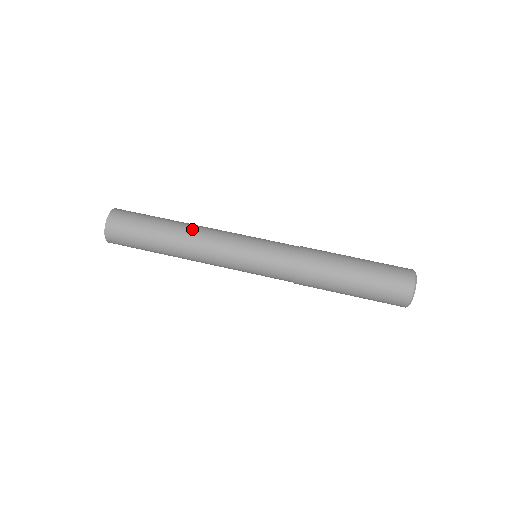
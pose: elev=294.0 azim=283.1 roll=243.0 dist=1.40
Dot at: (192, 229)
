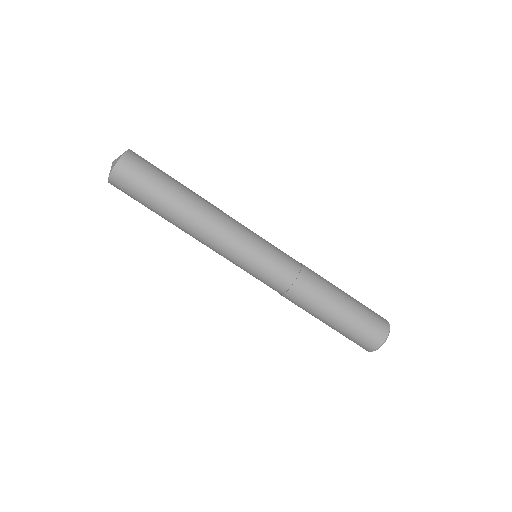
Dot at: (198, 219)
